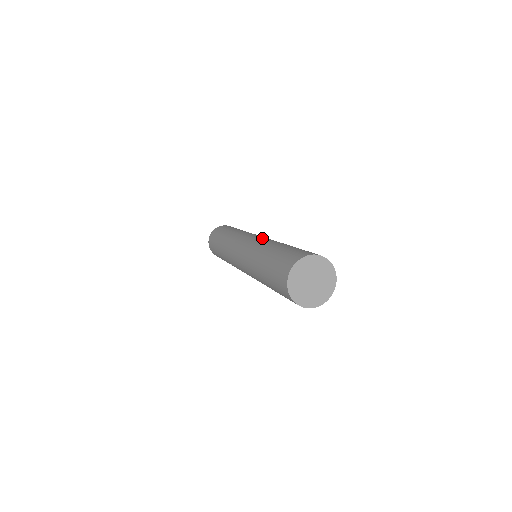
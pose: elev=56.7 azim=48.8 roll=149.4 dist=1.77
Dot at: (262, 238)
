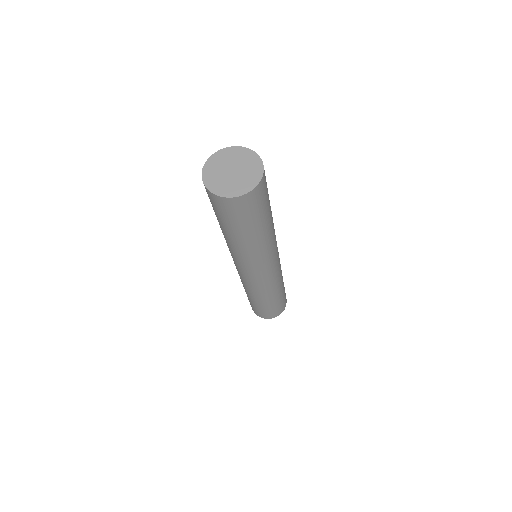
Dot at: occluded
